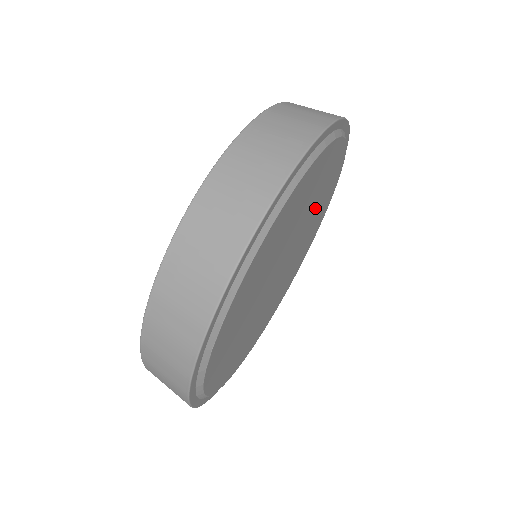
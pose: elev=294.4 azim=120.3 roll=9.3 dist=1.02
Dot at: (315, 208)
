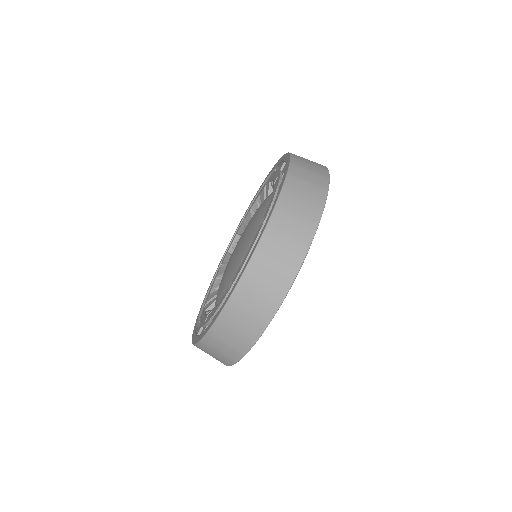
Dot at: occluded
